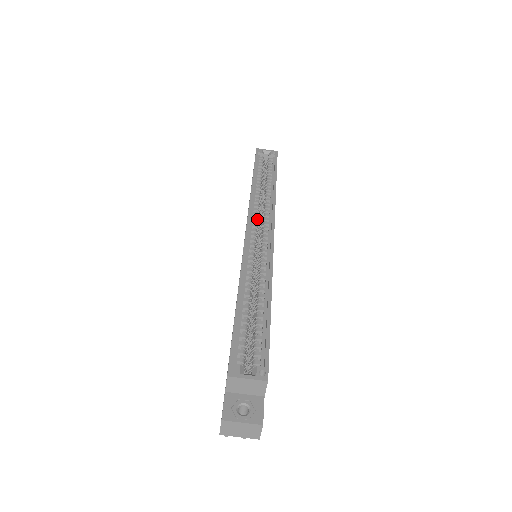
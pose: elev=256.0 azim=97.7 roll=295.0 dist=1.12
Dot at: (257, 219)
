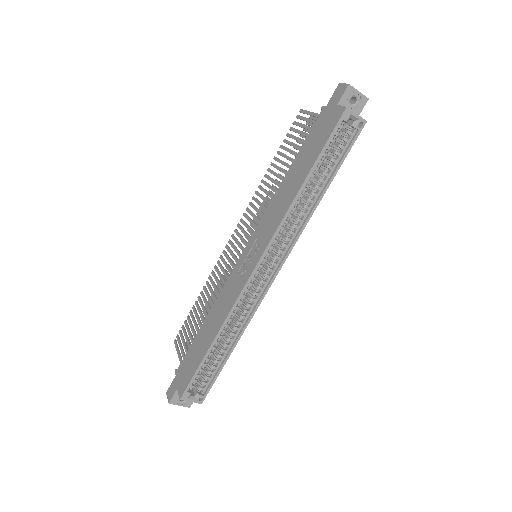
Dot at: occluded
